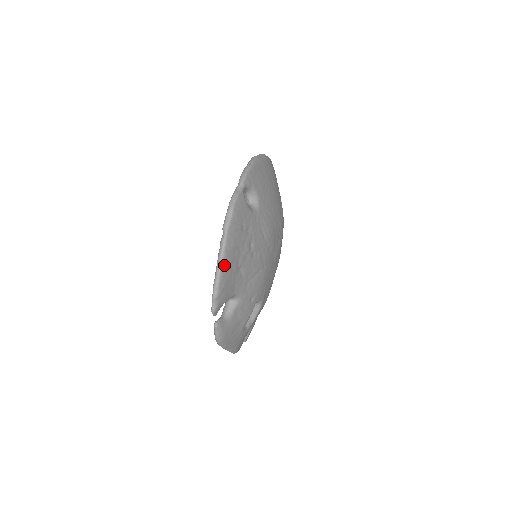
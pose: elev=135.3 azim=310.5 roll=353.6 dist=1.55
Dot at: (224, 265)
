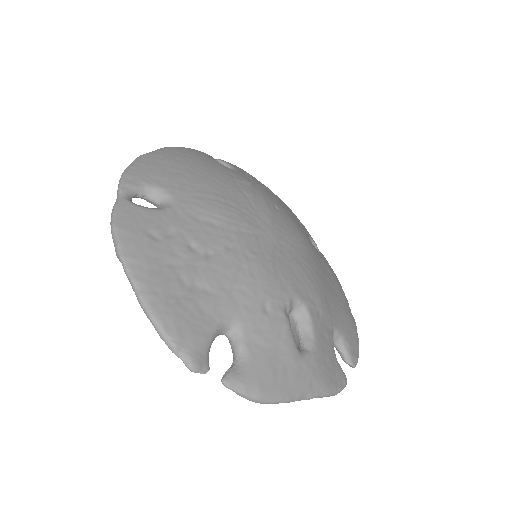
Dot at: (149, 299)
